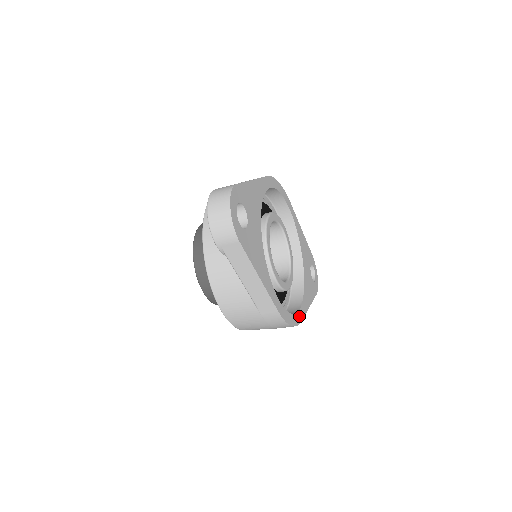
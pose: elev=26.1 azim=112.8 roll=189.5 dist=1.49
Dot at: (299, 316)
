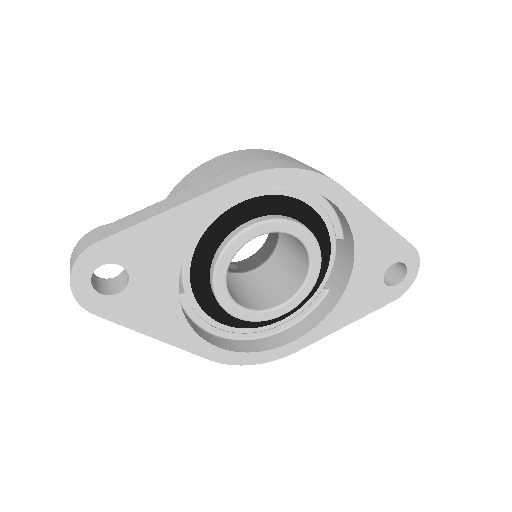
Dot at: (291, 347)
